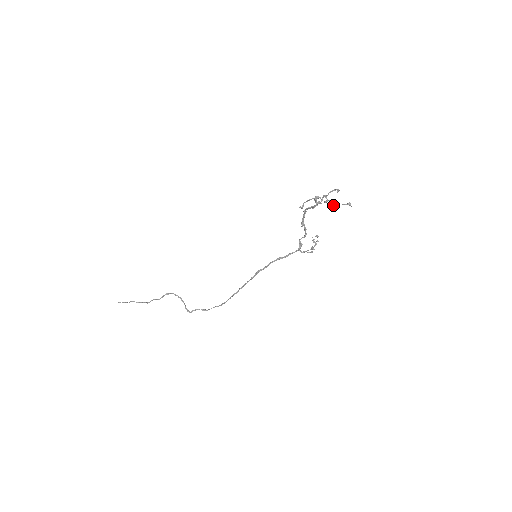
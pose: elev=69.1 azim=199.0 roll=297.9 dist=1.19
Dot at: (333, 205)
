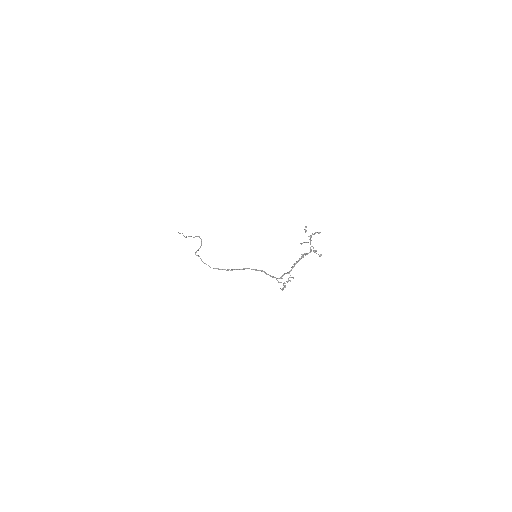
Dot at: (314, 251)
